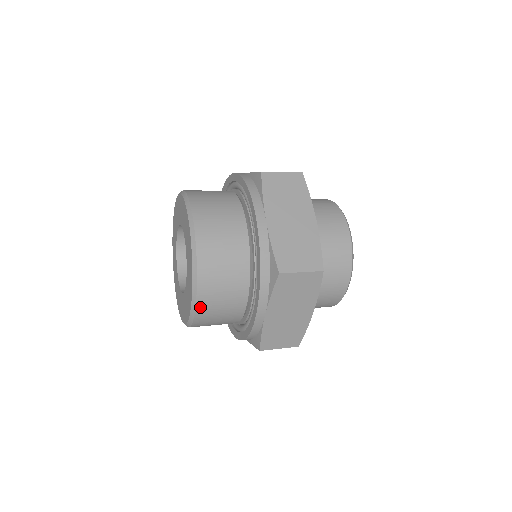
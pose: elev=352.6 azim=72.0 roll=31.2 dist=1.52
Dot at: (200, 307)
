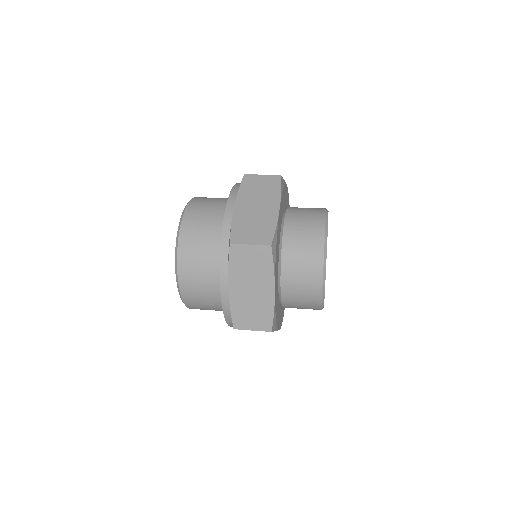
Dot at: occluded
